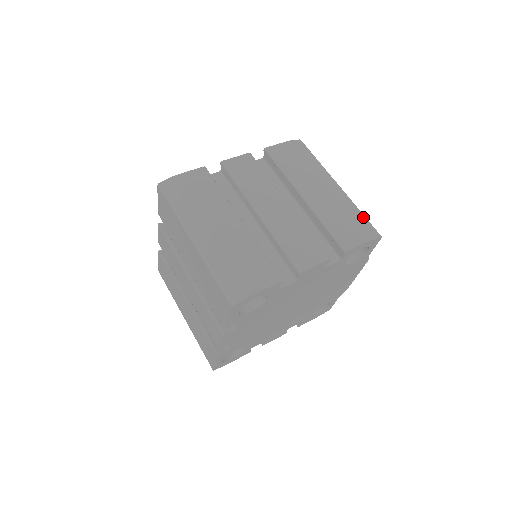
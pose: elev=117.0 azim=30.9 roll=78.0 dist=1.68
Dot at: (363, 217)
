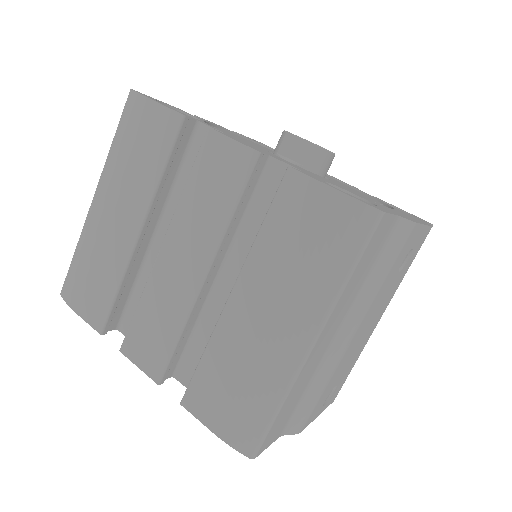
Dot at: (266, 415)
